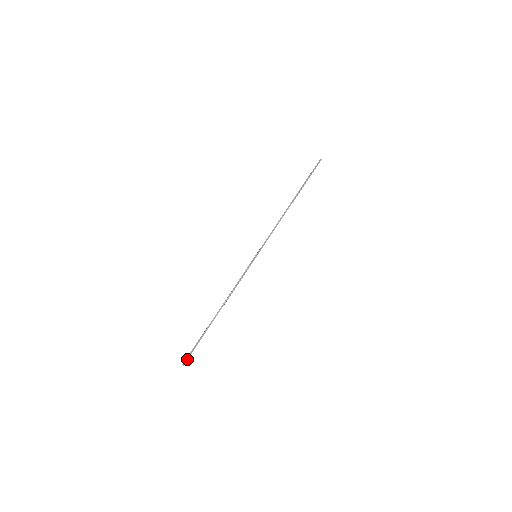
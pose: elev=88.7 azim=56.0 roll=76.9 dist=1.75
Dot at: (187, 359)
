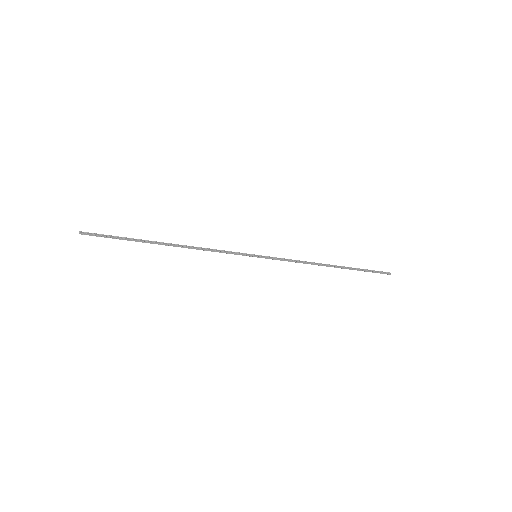
Dot at: (91, 233)
